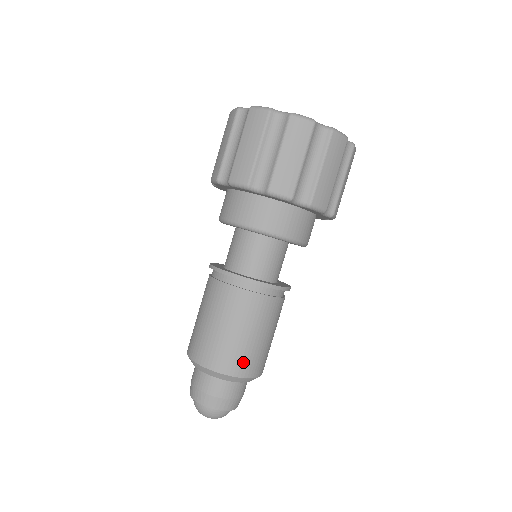
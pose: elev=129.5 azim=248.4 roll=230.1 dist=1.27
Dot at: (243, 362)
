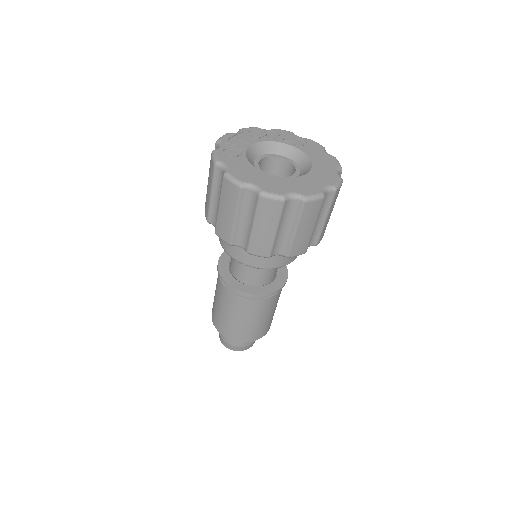
Dot at: (230, 331)
